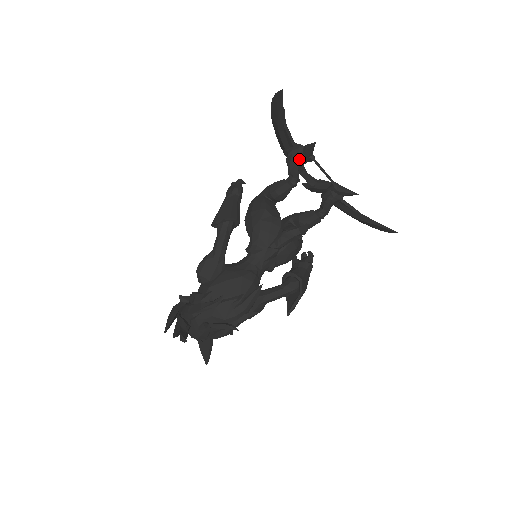
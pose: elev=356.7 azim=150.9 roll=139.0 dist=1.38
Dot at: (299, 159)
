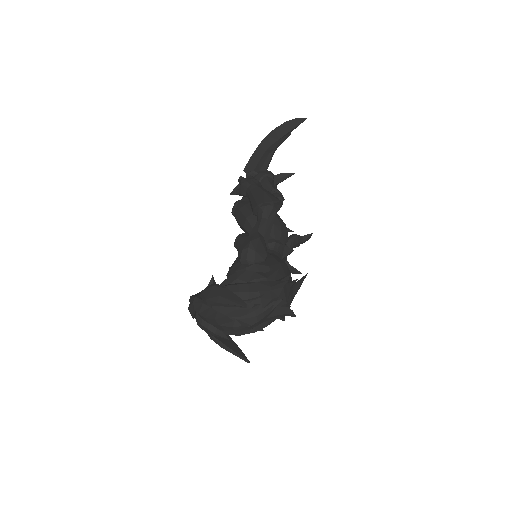
Dot at: (273, 183)
